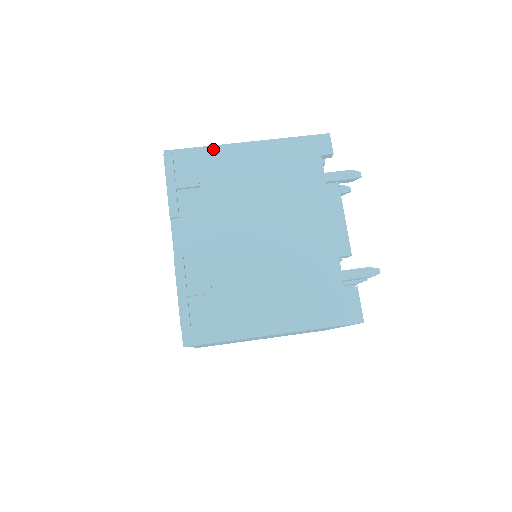
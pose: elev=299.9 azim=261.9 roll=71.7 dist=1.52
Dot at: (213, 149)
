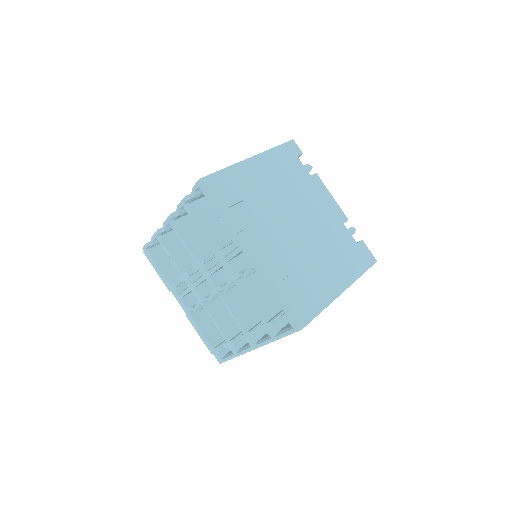
Dot at: (233, 168)
